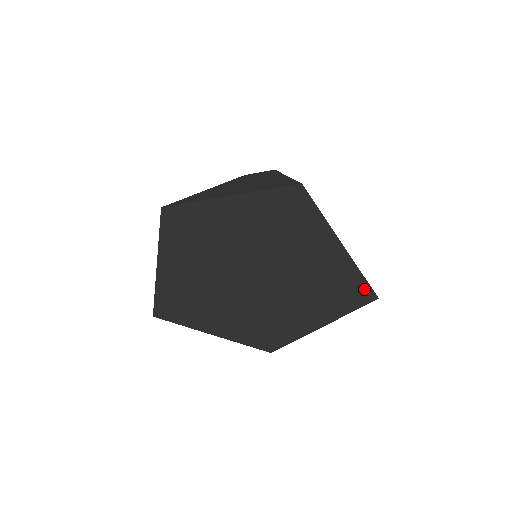
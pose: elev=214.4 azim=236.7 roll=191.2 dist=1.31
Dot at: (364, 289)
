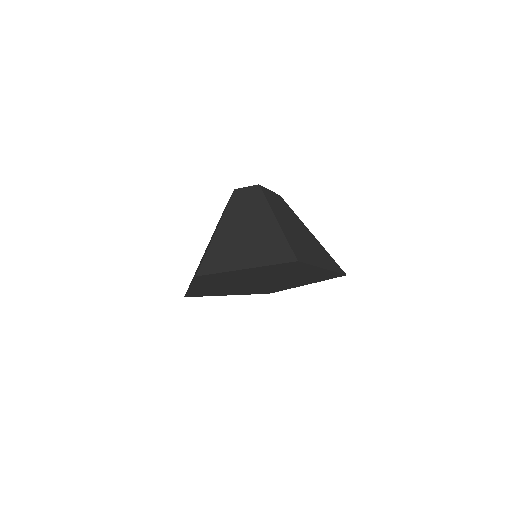
Dot at: (337, 275)
